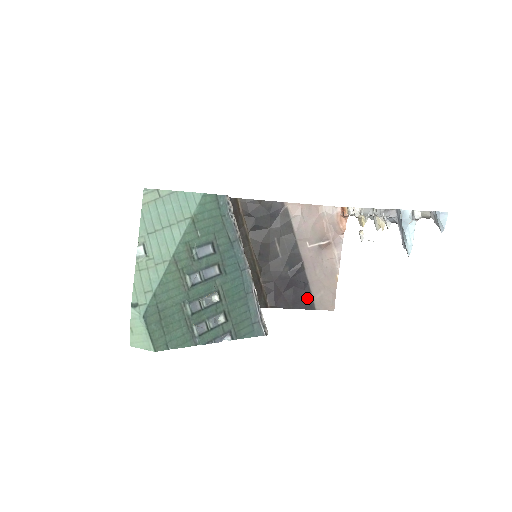
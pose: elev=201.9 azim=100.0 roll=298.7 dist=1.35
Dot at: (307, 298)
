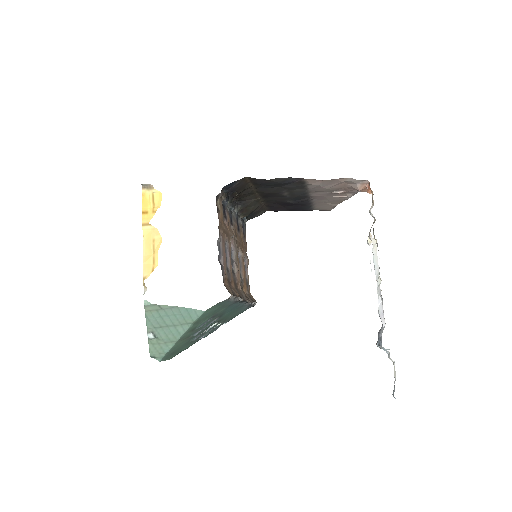
Dot at: (307, 208)
